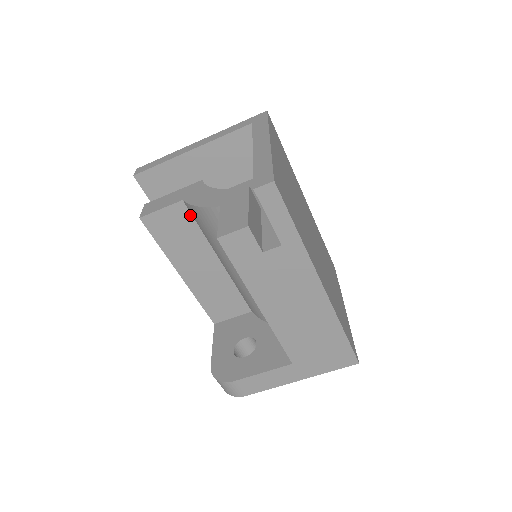
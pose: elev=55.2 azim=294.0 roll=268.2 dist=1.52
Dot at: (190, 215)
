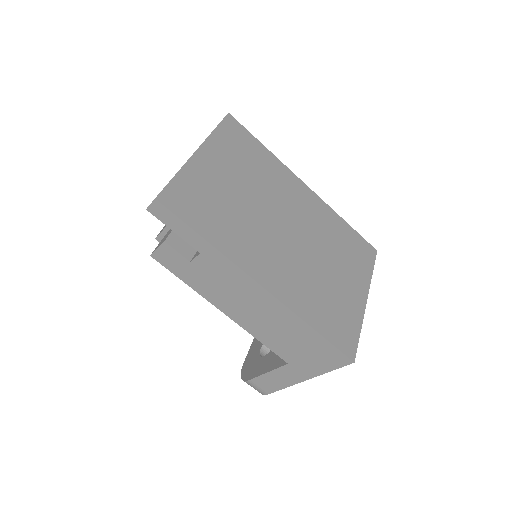
Dot at: occluded
